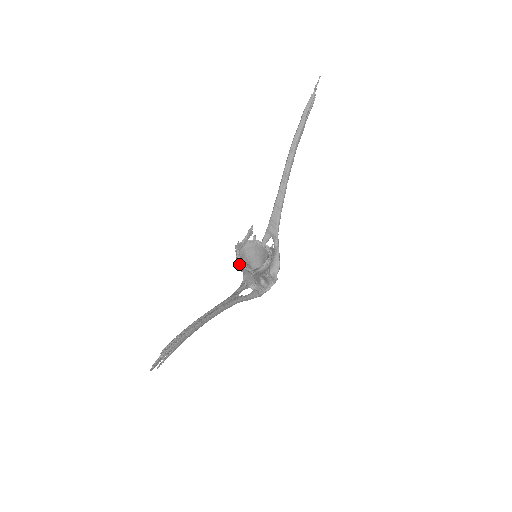
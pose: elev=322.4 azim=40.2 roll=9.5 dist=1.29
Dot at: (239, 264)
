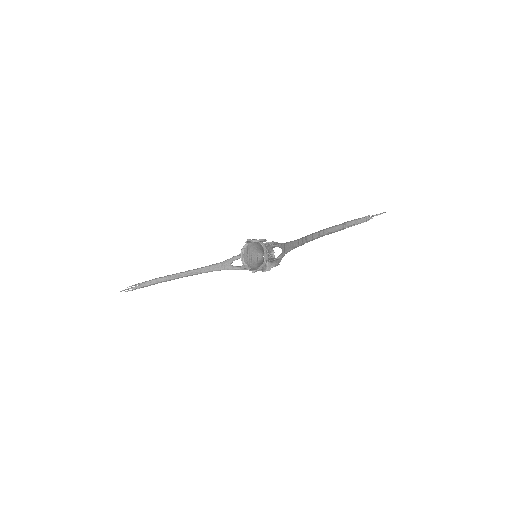
Dot at: (241, 252)
